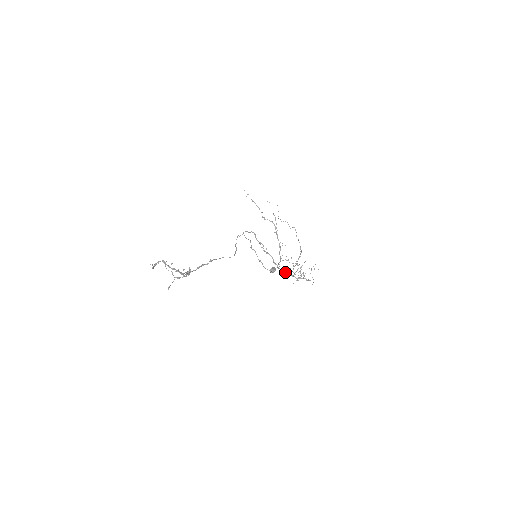
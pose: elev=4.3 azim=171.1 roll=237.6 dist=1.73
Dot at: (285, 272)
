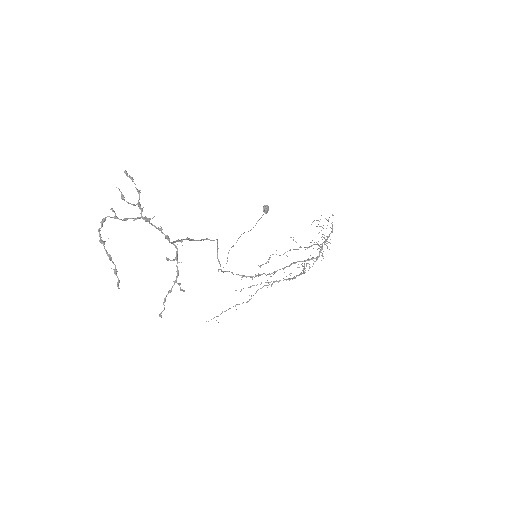
Dot at: occluded
